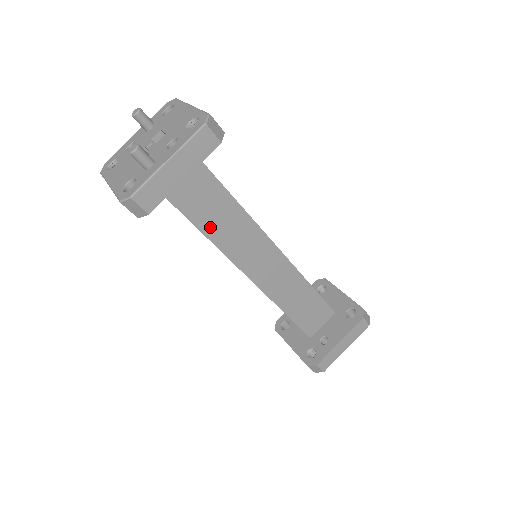
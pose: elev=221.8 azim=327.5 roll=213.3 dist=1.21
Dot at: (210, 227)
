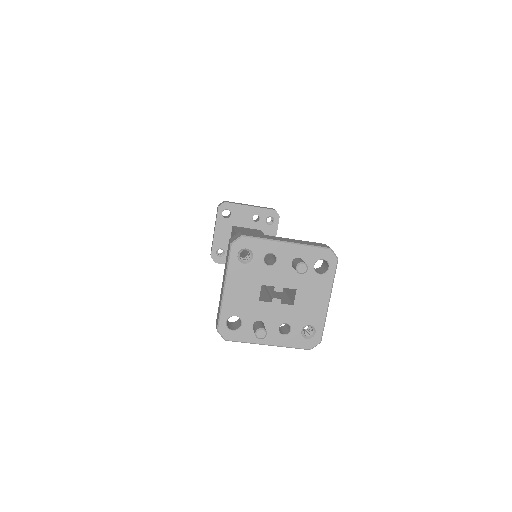
Dot at: occluded
